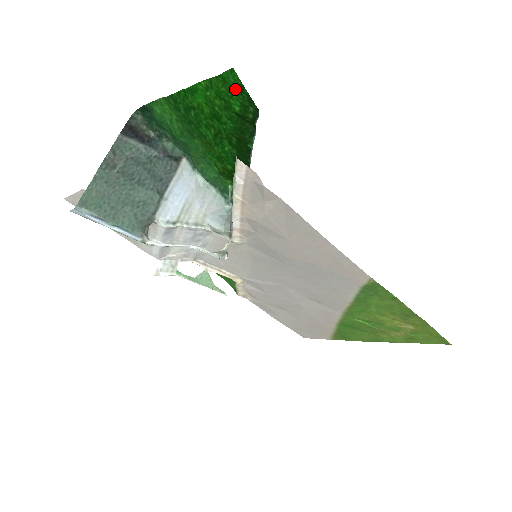
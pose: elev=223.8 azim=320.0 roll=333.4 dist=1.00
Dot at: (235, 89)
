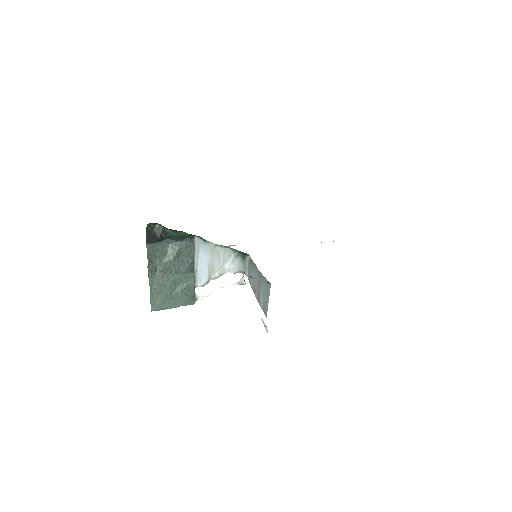
Dot at: occluded
